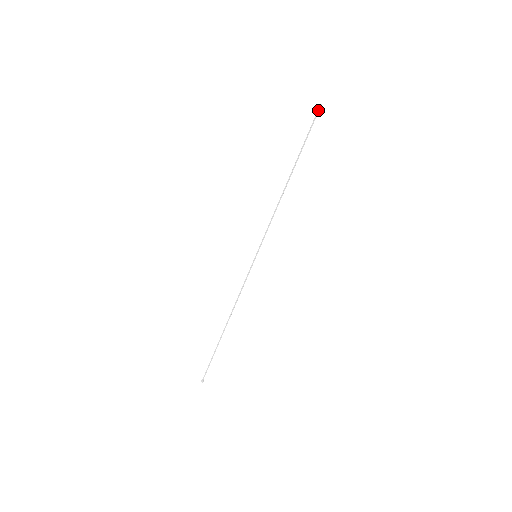
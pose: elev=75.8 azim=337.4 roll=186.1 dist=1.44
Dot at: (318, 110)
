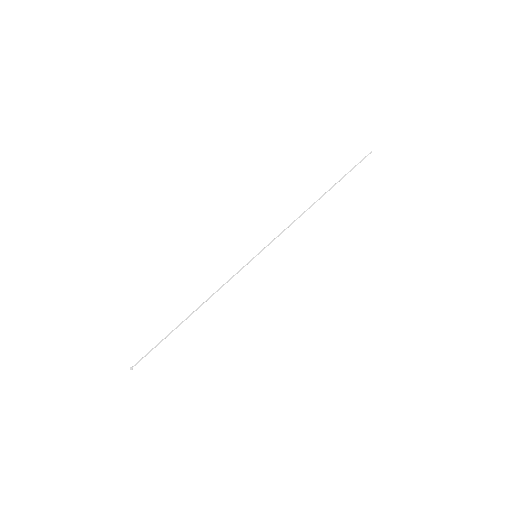
Dot at: (367, 155)
